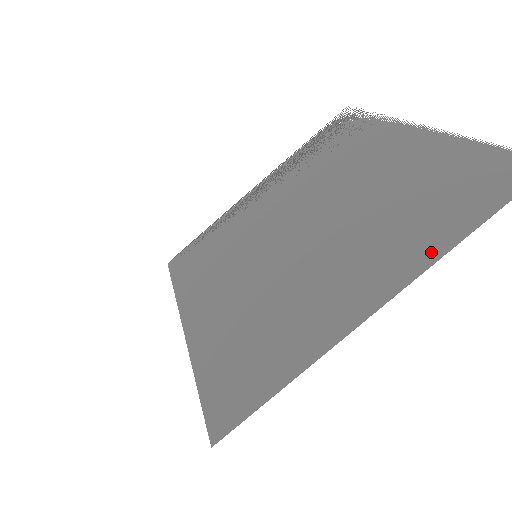
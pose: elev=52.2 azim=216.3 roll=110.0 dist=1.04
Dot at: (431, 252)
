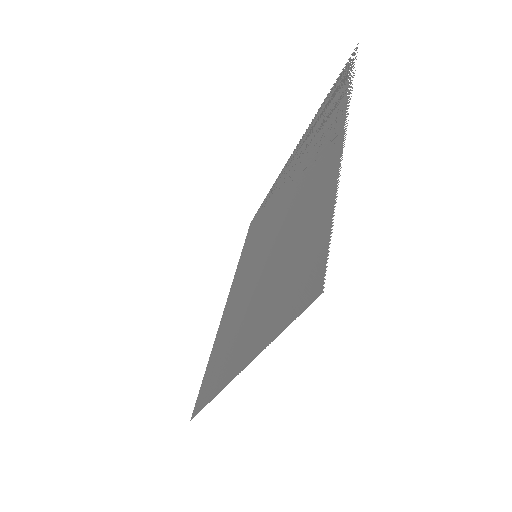
Dot at: (261, 342)
